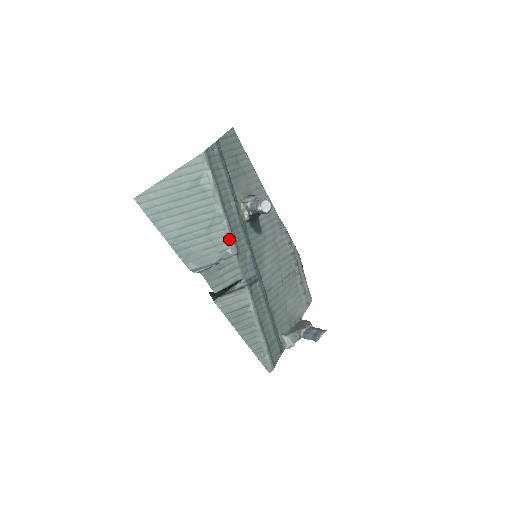
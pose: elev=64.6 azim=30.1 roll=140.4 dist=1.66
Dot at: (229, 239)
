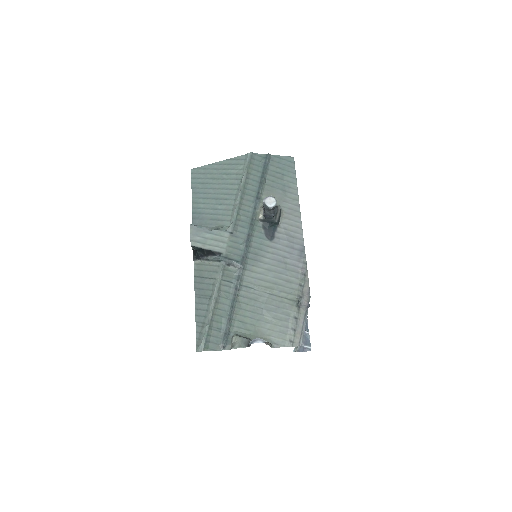
Dot at: (232, 219)
